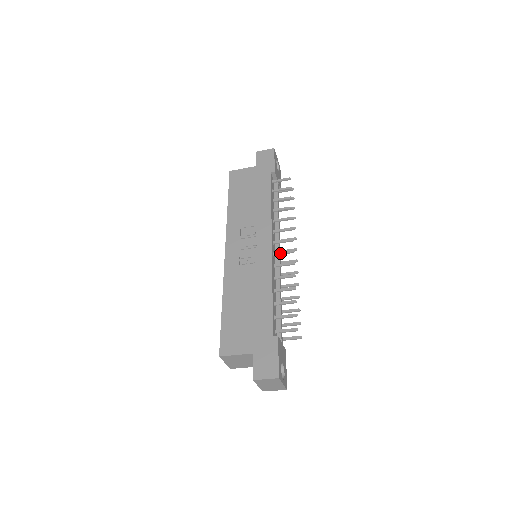
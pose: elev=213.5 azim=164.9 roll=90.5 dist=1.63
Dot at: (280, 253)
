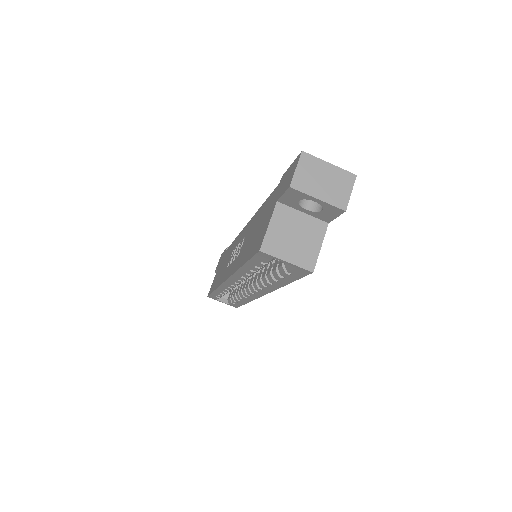
Dot at: occluded
